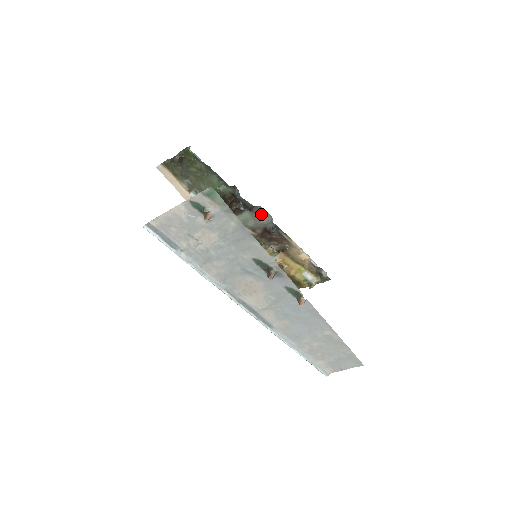
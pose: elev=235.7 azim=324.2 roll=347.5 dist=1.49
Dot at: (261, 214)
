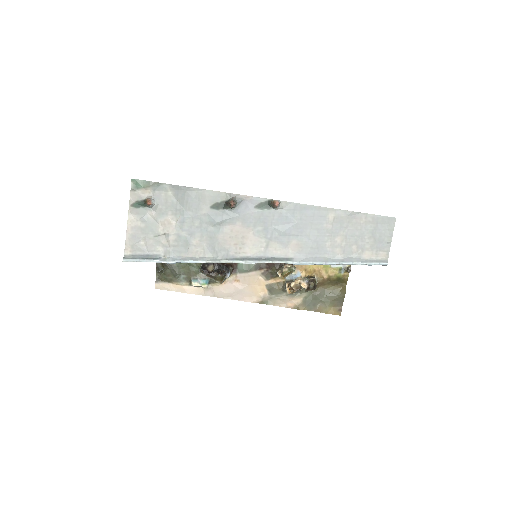
Dot at: occluded
